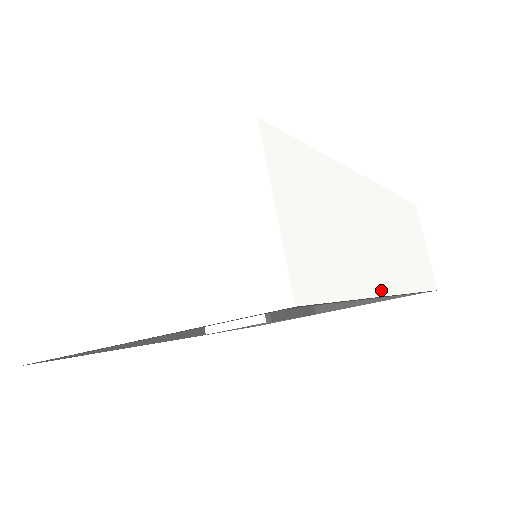
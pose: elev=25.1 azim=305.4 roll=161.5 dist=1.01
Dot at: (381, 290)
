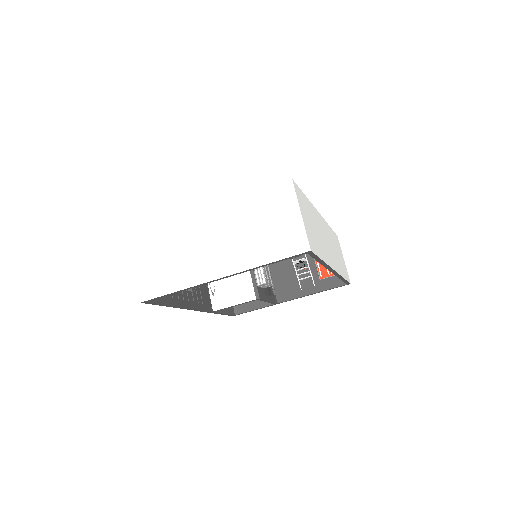
Dot at: (331, 265)
